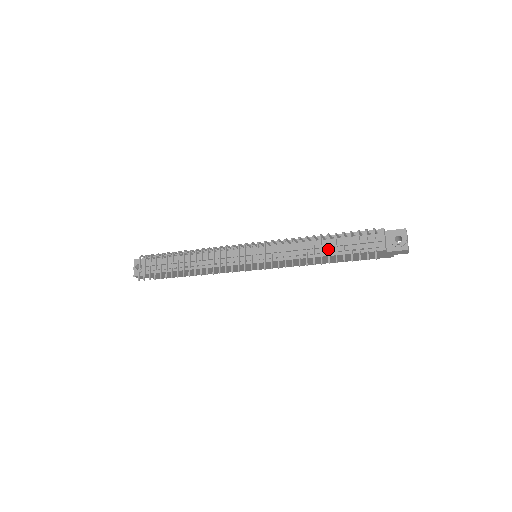
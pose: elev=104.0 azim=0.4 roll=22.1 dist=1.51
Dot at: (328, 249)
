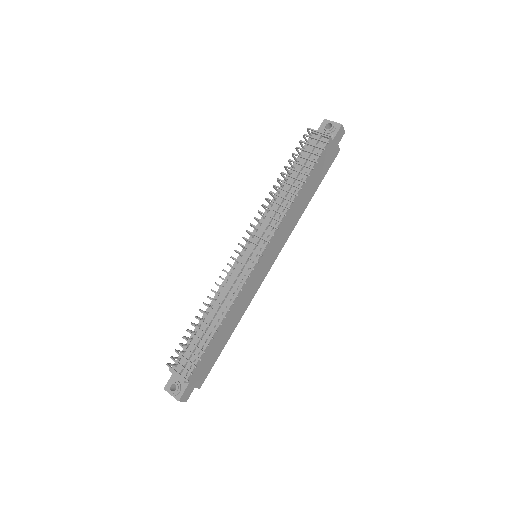
Dot at: (297, 171)
